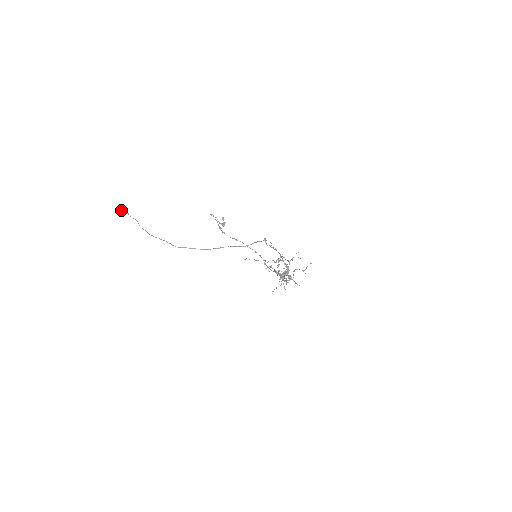
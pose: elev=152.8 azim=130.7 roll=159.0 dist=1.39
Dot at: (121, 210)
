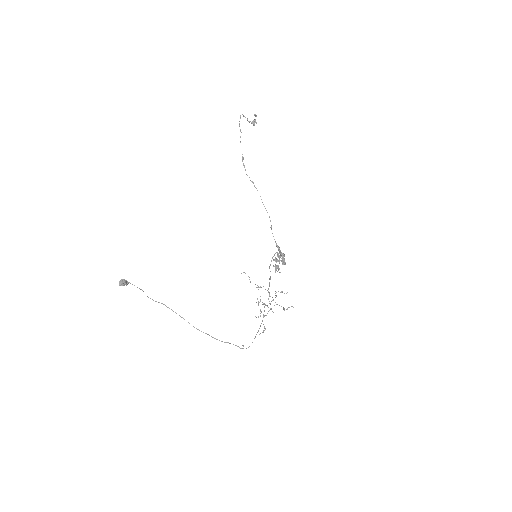
Dot at: (123, 285)
